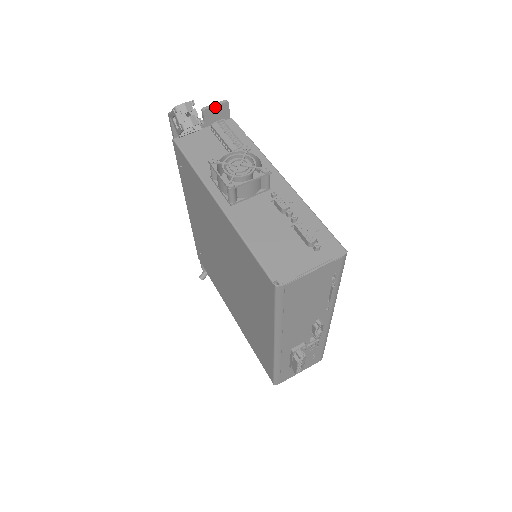
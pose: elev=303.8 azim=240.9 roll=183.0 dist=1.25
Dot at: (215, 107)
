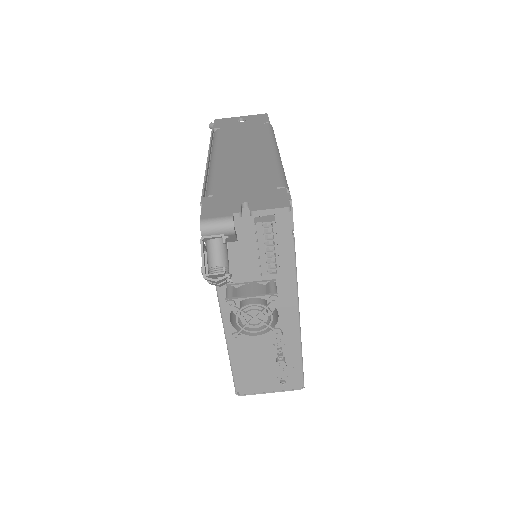
Dot at: (269, 213)
